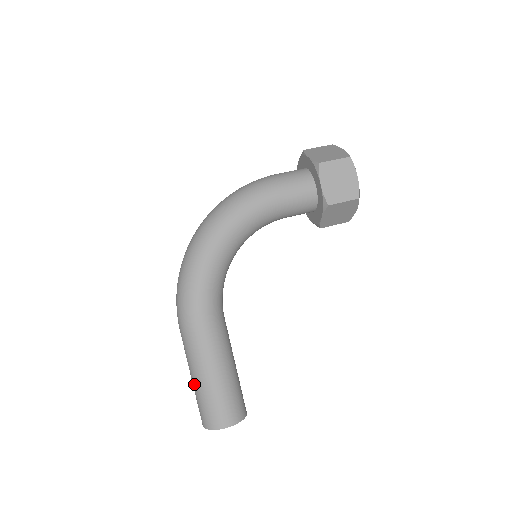
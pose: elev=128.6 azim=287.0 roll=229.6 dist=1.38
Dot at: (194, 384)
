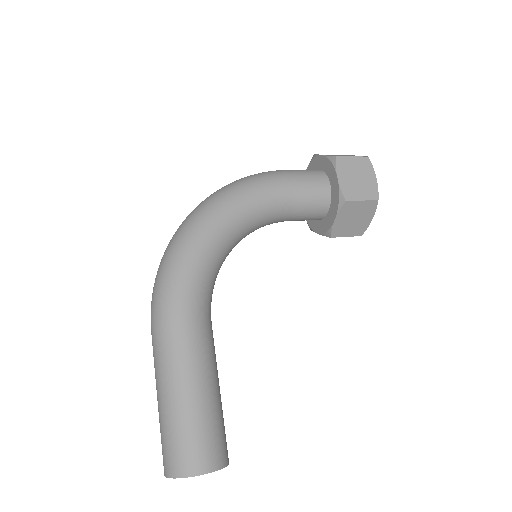
Dot at: (161, 408)
